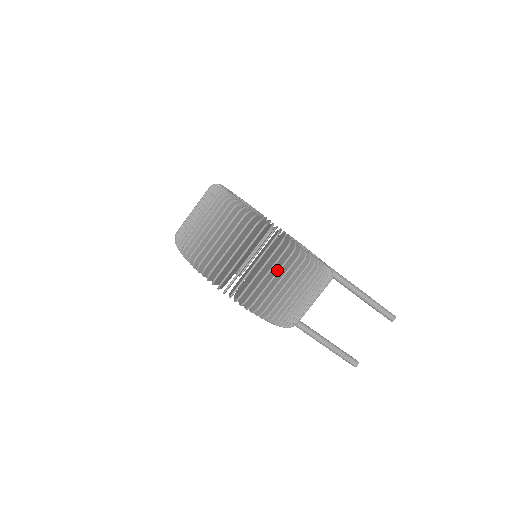
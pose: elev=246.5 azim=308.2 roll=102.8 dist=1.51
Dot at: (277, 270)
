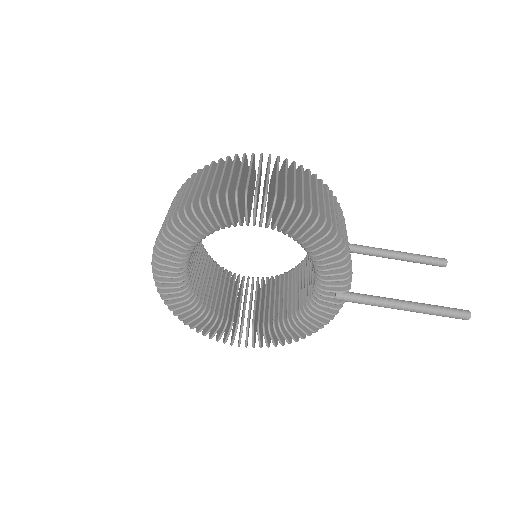
Dot at: (276, 169)
